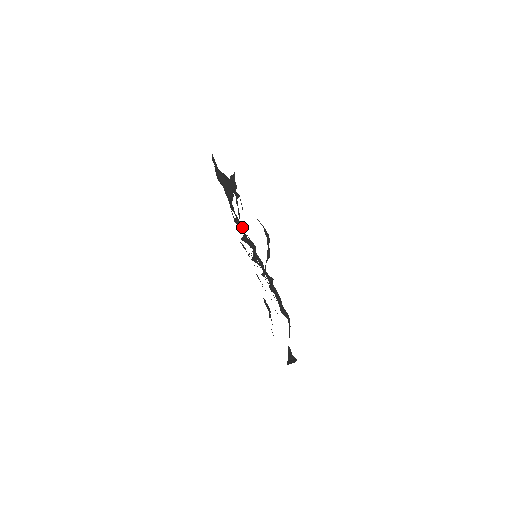
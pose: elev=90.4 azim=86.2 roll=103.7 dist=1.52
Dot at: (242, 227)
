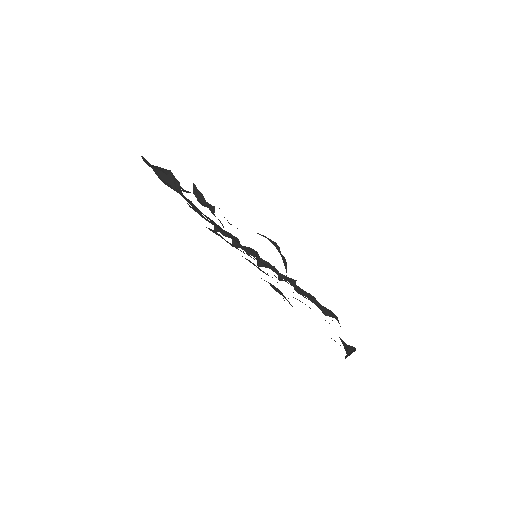
Dot at: occluded
